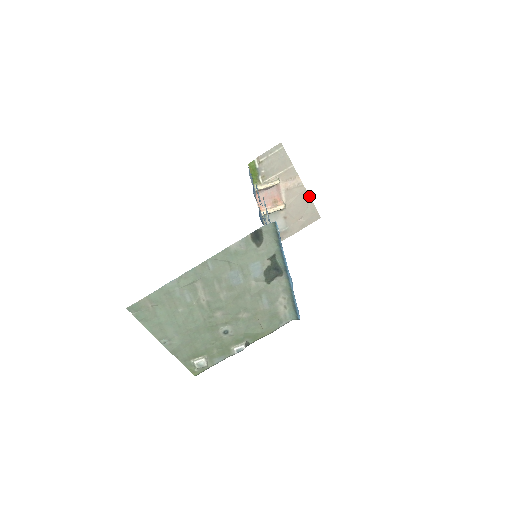
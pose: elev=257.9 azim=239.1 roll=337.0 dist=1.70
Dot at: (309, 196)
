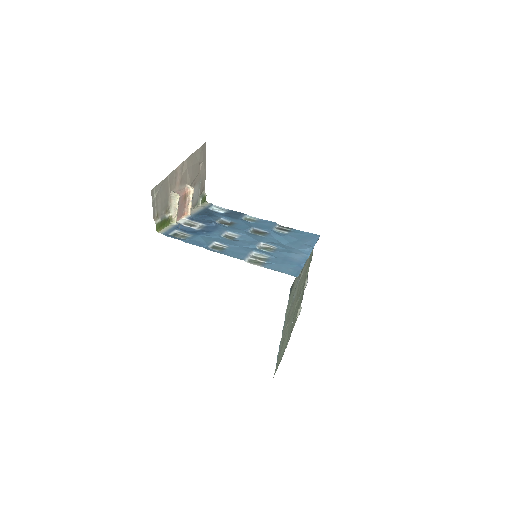
Dot at: (191, 155)
